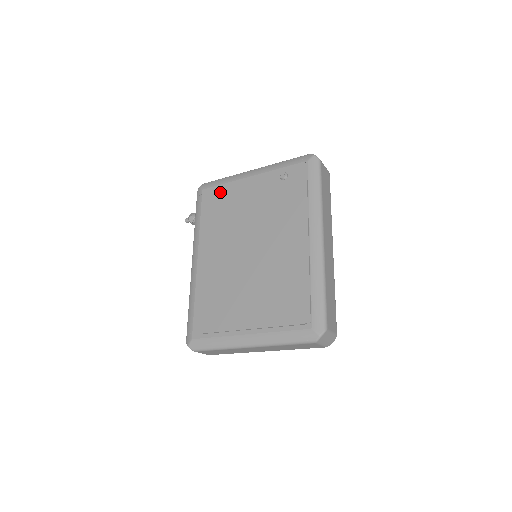
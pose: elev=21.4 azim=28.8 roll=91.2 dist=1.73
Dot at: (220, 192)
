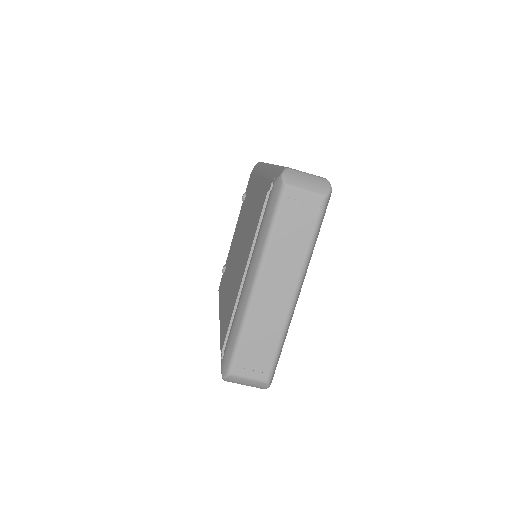
Dot at: (222, 269)
